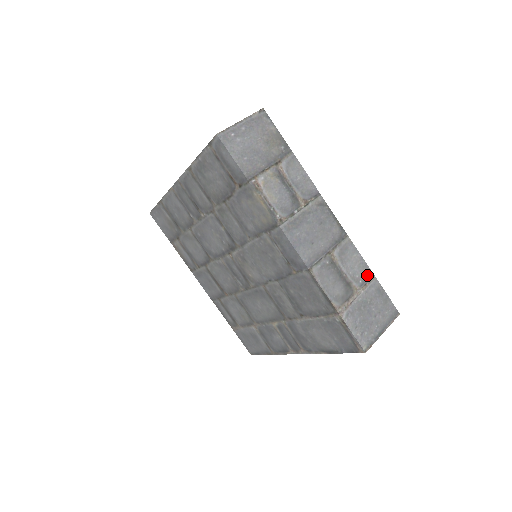
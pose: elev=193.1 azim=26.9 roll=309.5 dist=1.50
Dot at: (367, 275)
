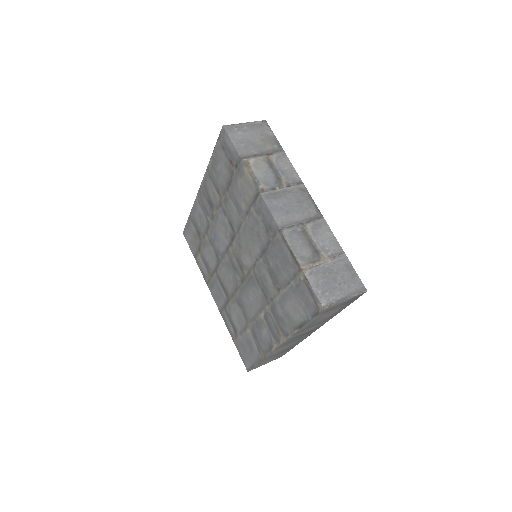
Dot at: (337, 251)
